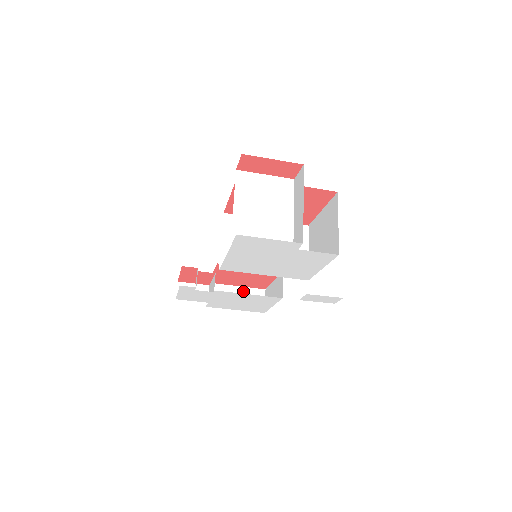
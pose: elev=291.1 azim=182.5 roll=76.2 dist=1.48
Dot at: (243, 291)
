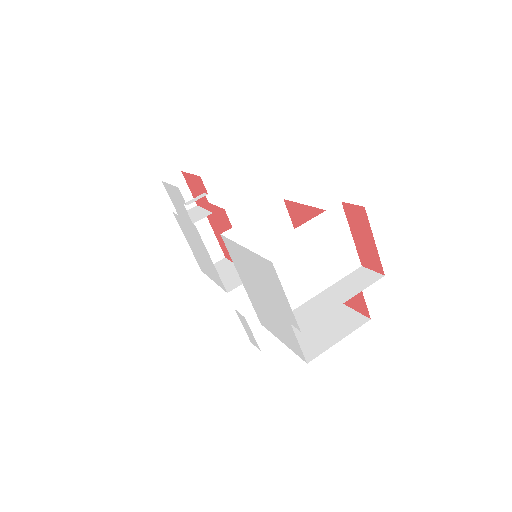
Dot at: (211, 238)
